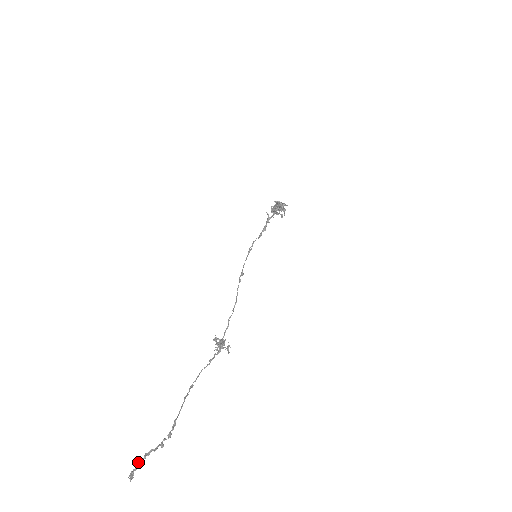
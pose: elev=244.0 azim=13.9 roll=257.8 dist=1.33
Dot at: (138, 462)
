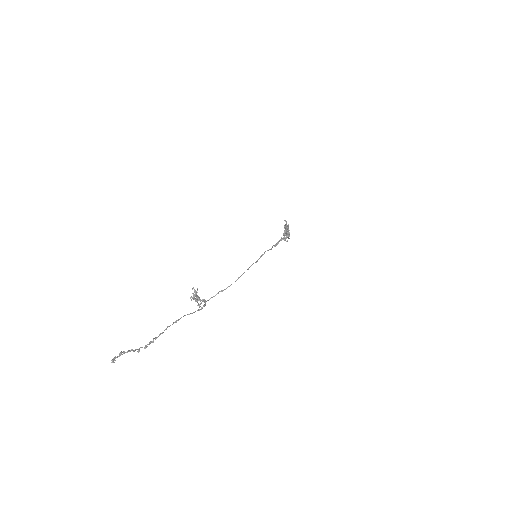
Dot at: occluded
